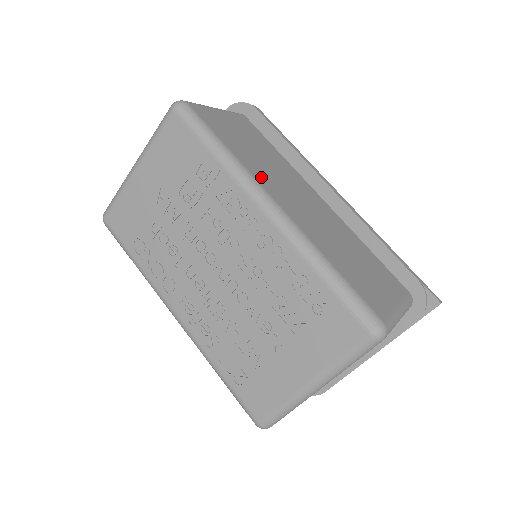
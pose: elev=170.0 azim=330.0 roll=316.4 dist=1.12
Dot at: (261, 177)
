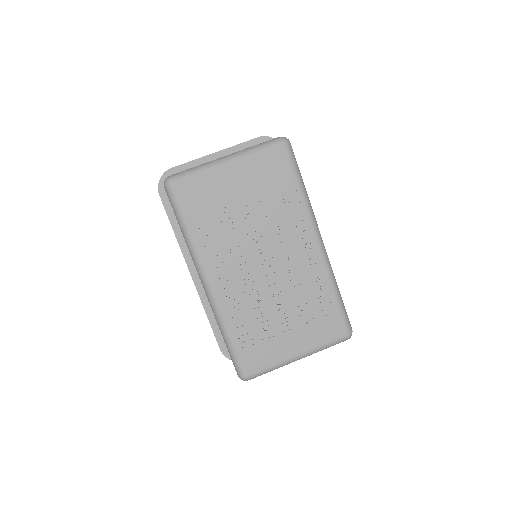
Dot at: occluded
